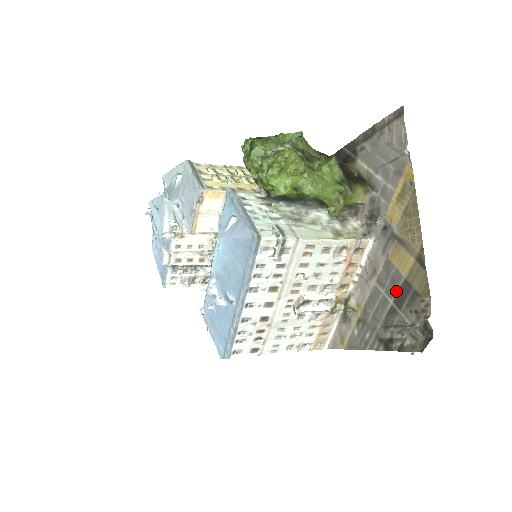
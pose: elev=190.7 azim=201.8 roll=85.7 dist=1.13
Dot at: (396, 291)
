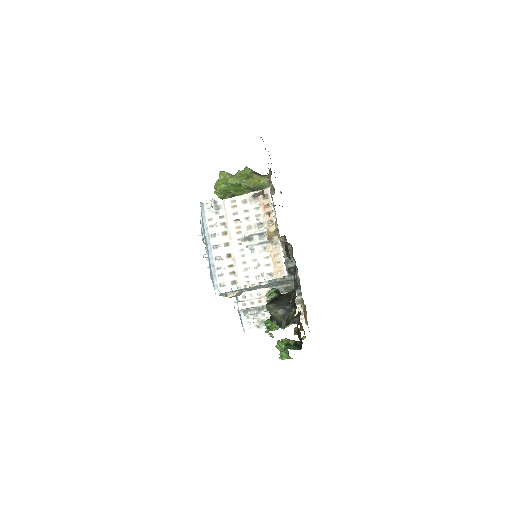
Dot at: occluded
